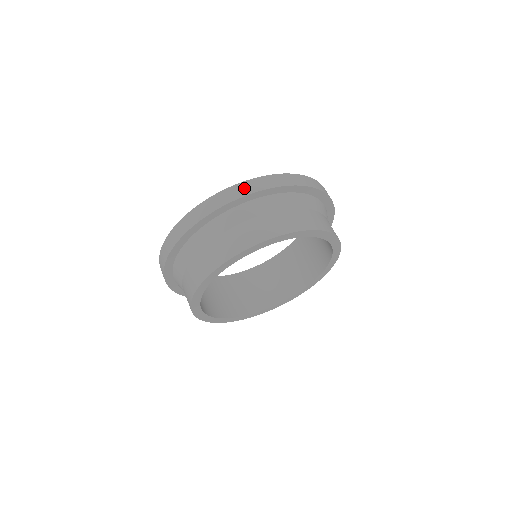
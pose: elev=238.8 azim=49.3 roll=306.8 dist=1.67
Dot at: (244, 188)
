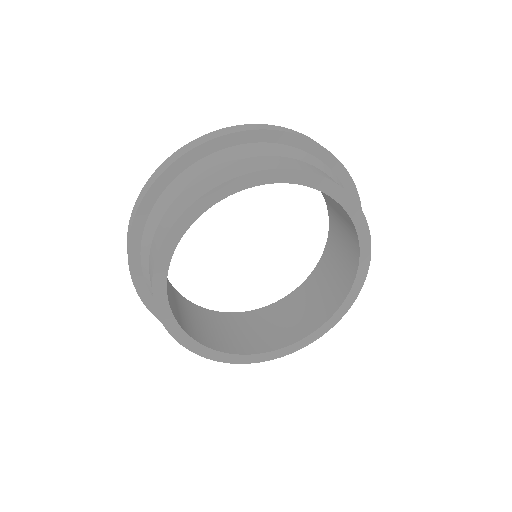
Dot at: (277, 127)
